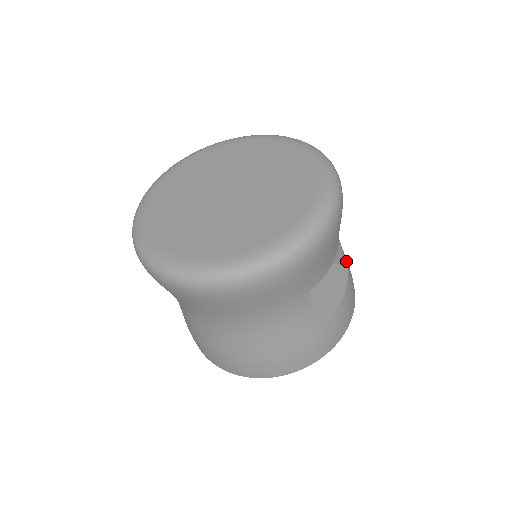
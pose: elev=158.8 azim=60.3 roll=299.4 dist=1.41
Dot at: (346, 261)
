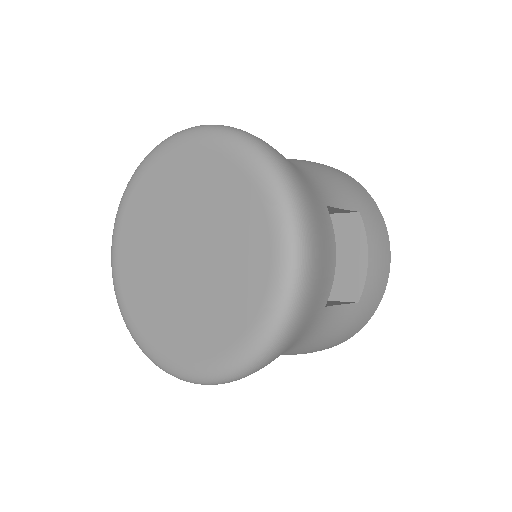
Dot at: (354, 208)
